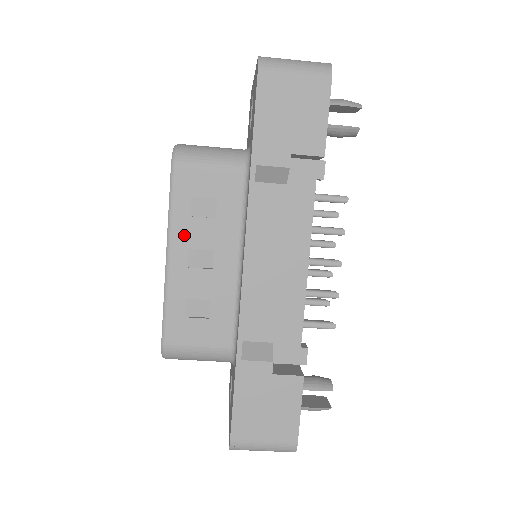
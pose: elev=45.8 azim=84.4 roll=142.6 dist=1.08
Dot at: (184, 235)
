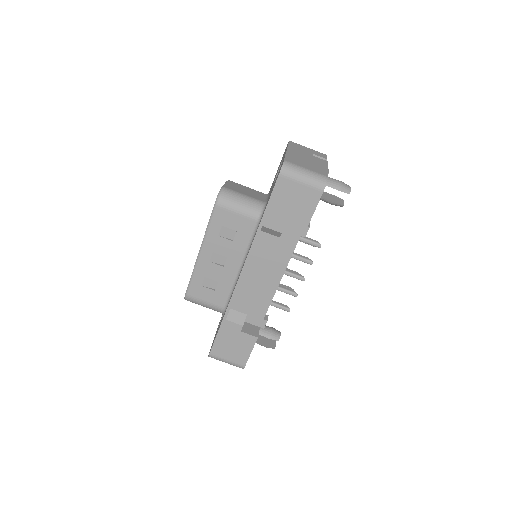
Dot at: (212, 244)
